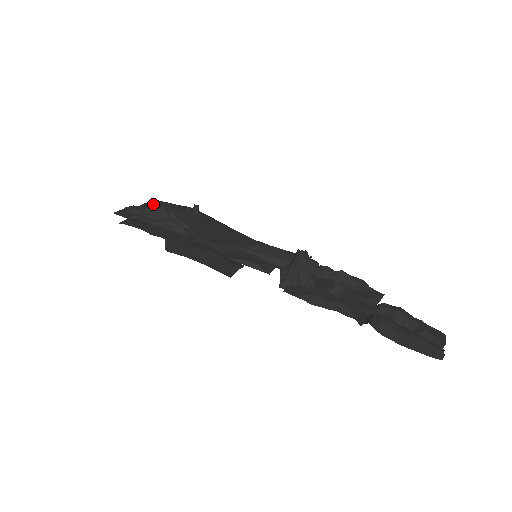
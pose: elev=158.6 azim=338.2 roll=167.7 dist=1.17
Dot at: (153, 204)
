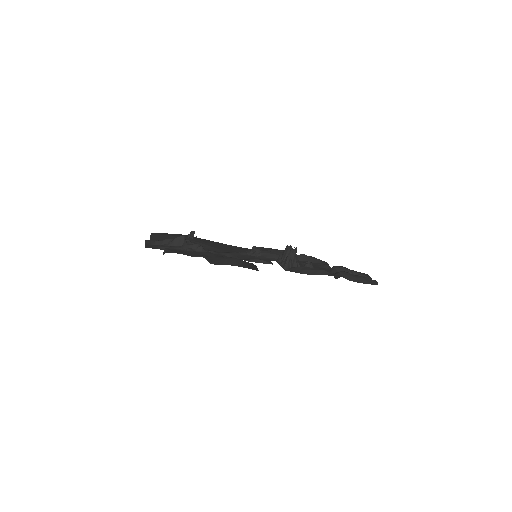
Dot at: (156, 236)
